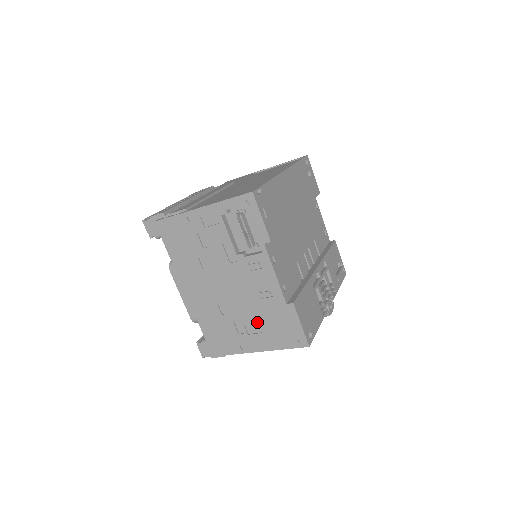
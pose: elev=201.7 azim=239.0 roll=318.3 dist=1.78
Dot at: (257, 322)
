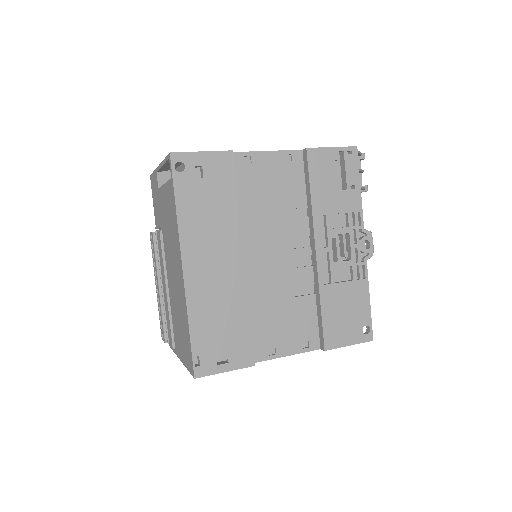
Dot at: occluded
